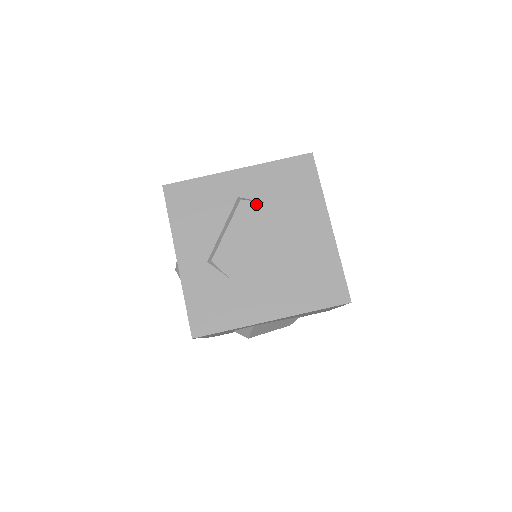
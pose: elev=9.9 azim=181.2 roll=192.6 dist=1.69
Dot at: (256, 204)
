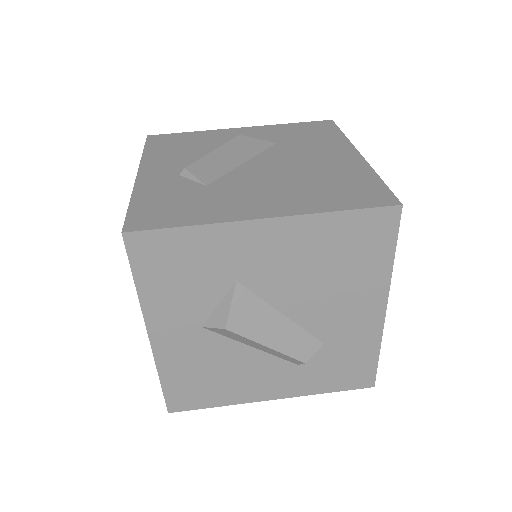
Dot at: (258, 140)
